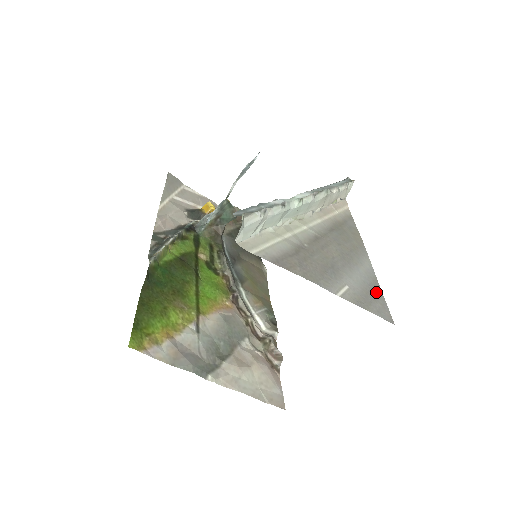
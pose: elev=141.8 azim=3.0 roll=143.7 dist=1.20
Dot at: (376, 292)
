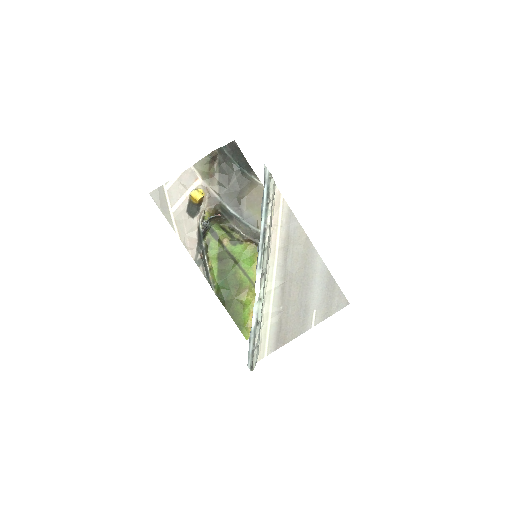
Dot at: (332, 288)
